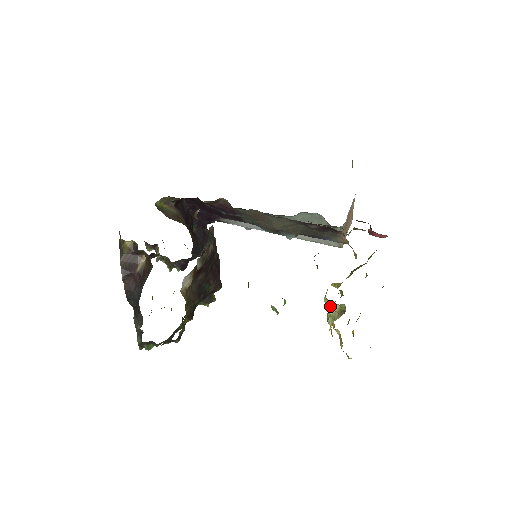
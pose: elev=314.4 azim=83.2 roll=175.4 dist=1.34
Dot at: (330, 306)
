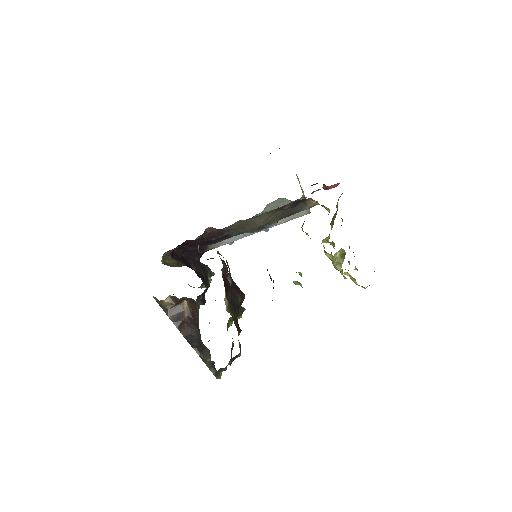
Dot at: (333, 257)
